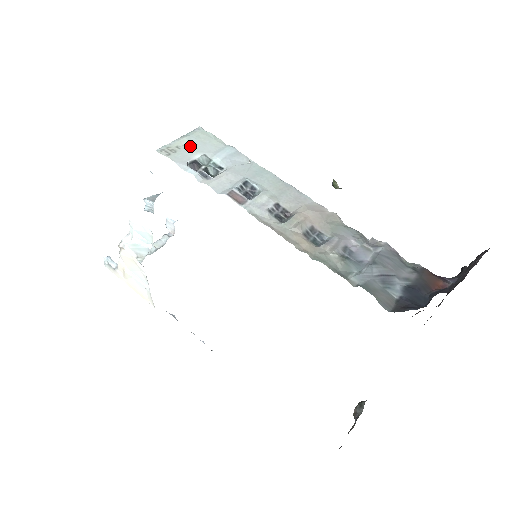
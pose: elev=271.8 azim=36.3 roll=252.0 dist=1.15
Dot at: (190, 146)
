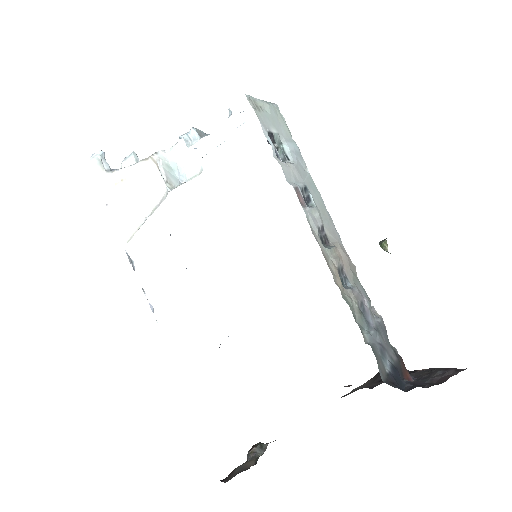
Dot at: (270, 116)
